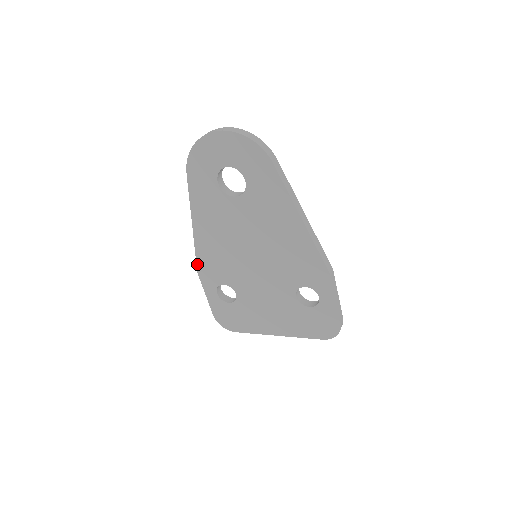
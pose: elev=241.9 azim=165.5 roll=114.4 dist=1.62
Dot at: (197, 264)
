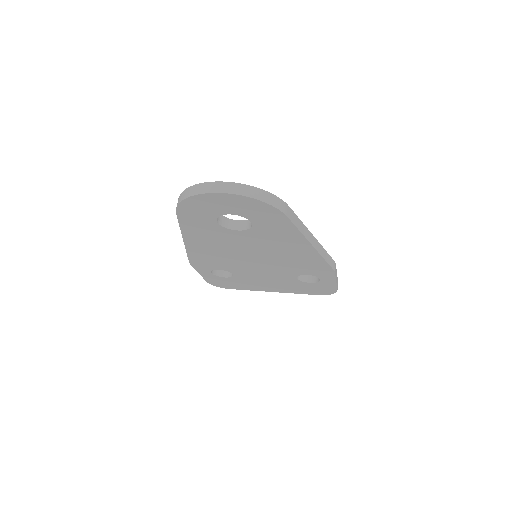
Dot at: (189, 259)
